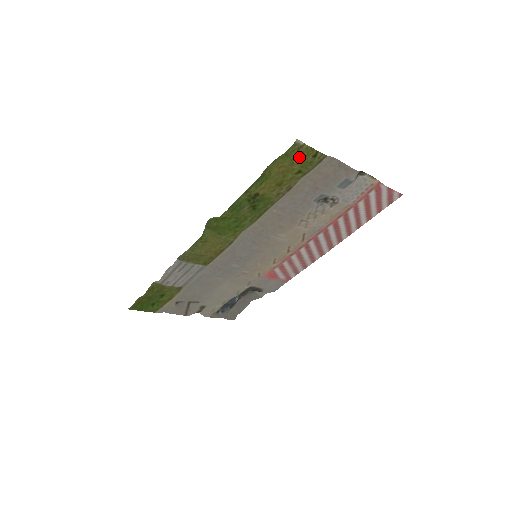
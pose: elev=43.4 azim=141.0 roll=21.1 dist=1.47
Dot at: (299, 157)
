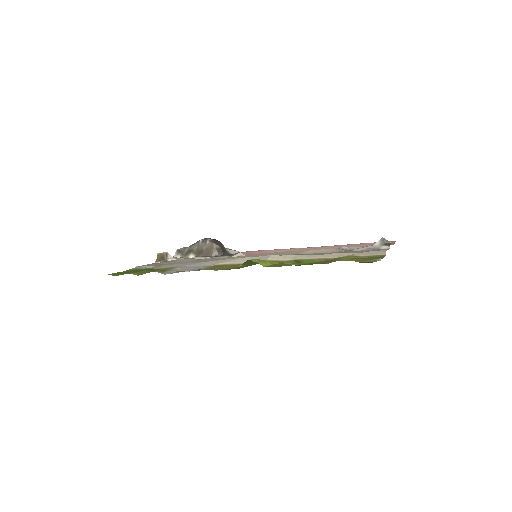
Dot at: (368, 260)
